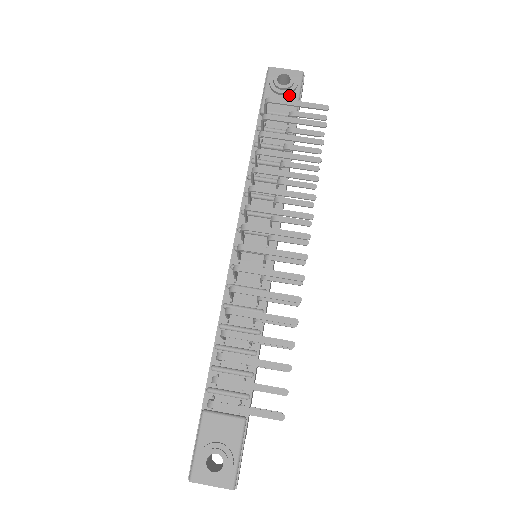
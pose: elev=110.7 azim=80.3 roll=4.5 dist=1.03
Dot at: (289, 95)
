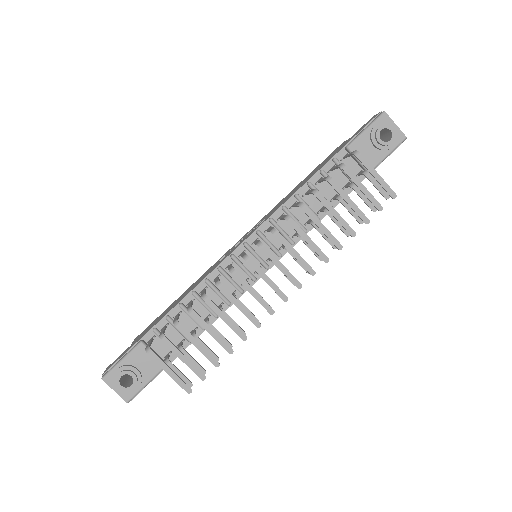
Dot at: (379, 150)
